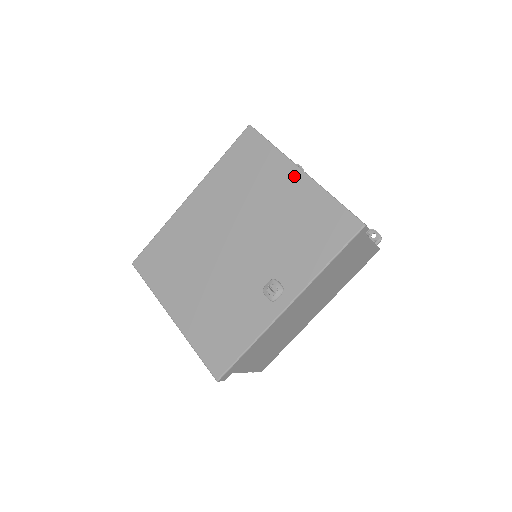
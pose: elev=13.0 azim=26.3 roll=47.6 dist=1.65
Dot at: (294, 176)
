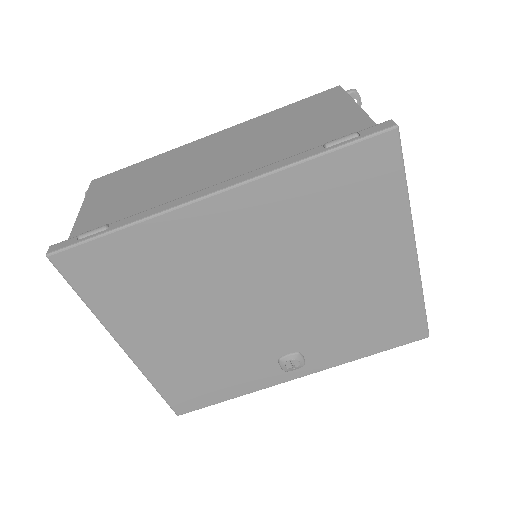
Dot at: (402, 254)
